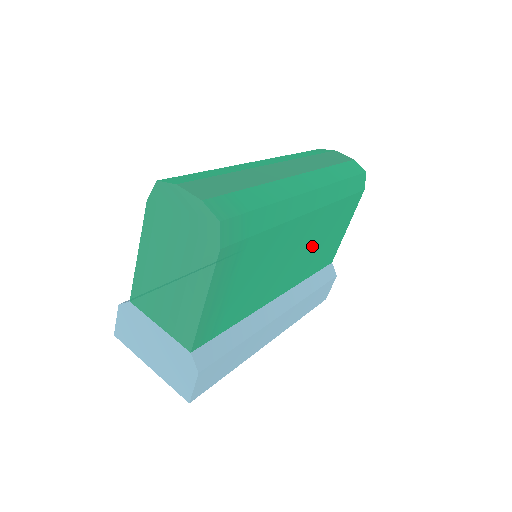
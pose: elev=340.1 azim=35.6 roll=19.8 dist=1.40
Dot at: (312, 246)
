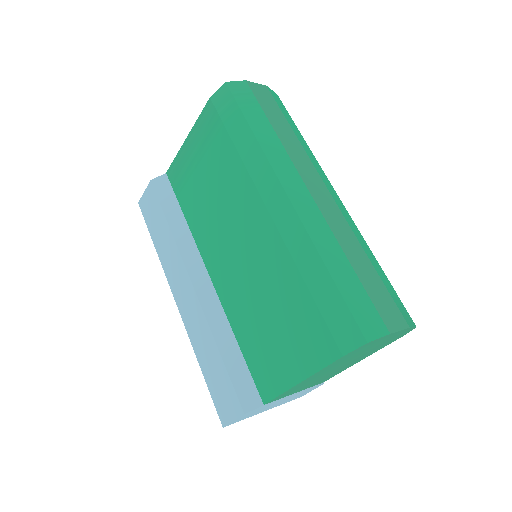
Dot at: occluded
